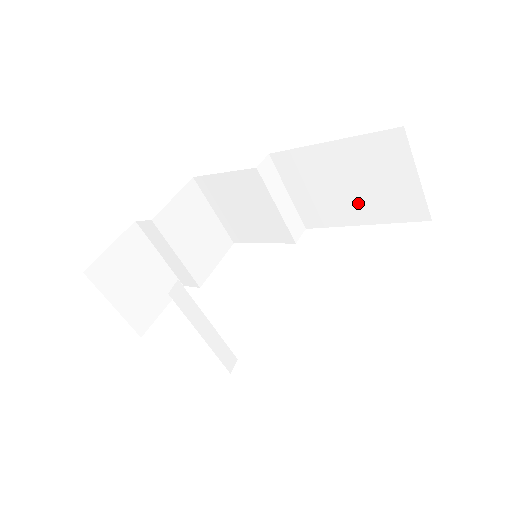
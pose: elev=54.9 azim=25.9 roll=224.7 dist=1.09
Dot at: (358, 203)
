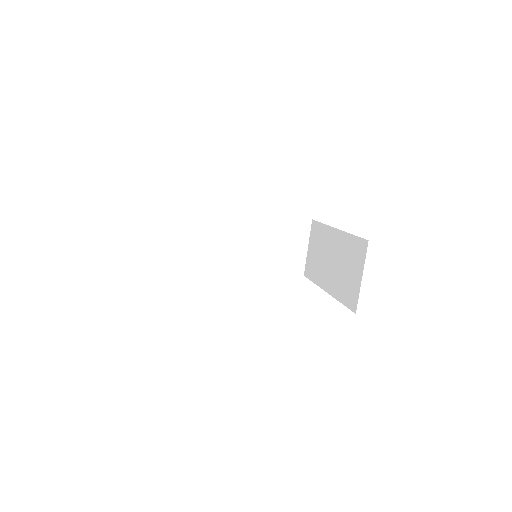
Dot at: (271, 258)
